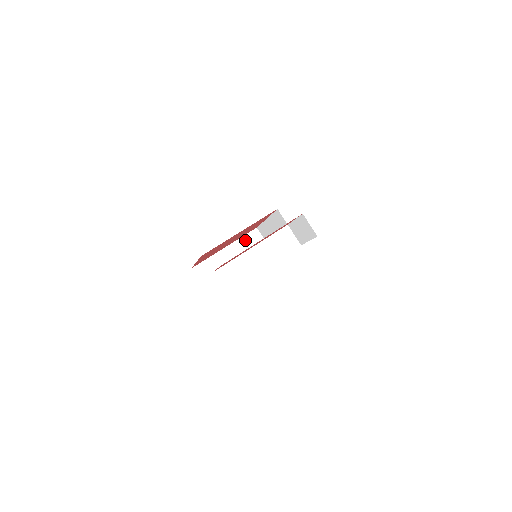
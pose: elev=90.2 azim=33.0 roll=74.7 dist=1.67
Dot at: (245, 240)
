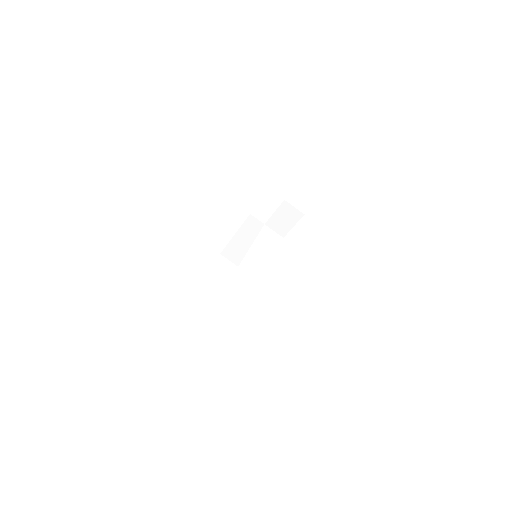
Dot at: (216, 268)
